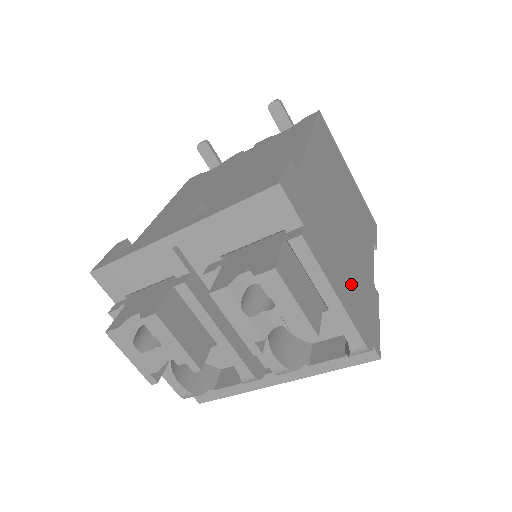
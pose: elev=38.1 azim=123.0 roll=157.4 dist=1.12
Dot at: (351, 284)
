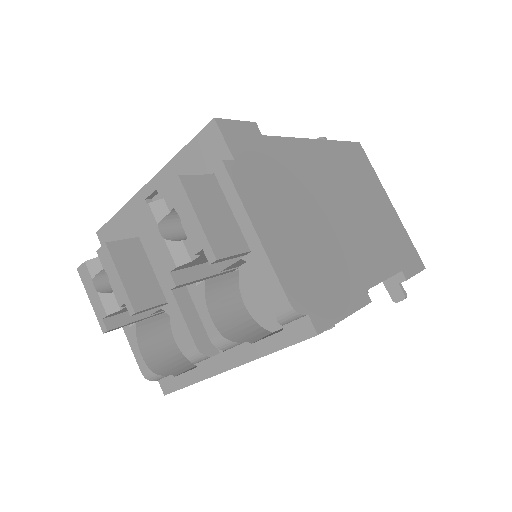
Dot at: (302, 250)
